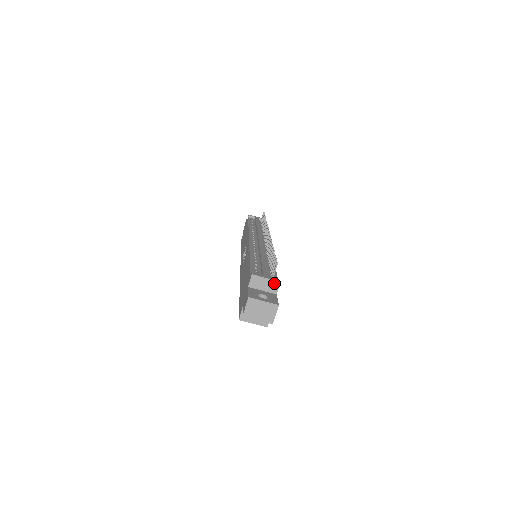
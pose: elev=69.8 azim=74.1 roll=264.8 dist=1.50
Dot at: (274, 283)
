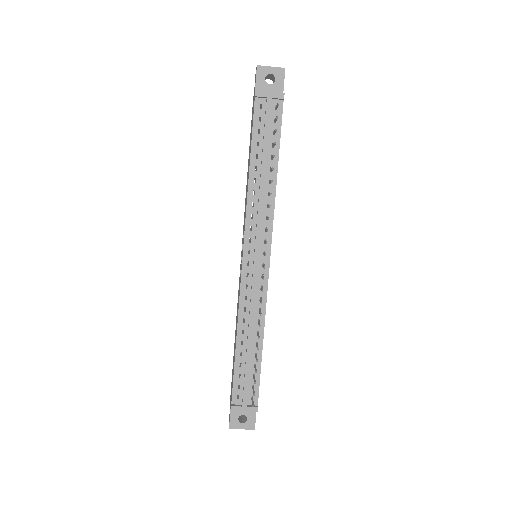
Dot at: (252, 410)
